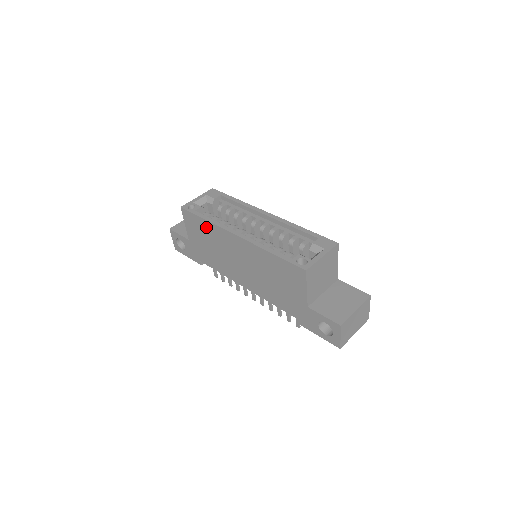
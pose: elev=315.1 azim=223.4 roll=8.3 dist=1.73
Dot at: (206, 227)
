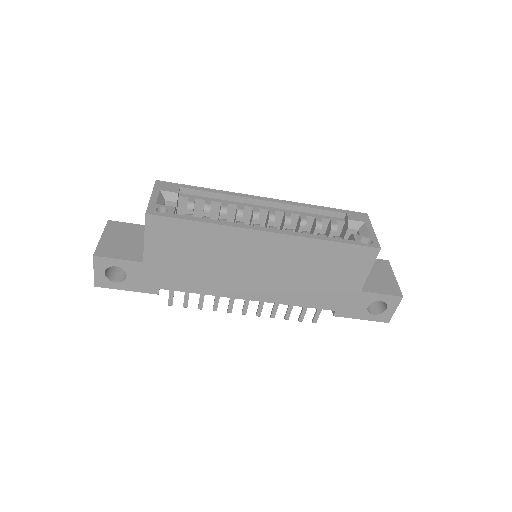
Dot at: (201, 233)
